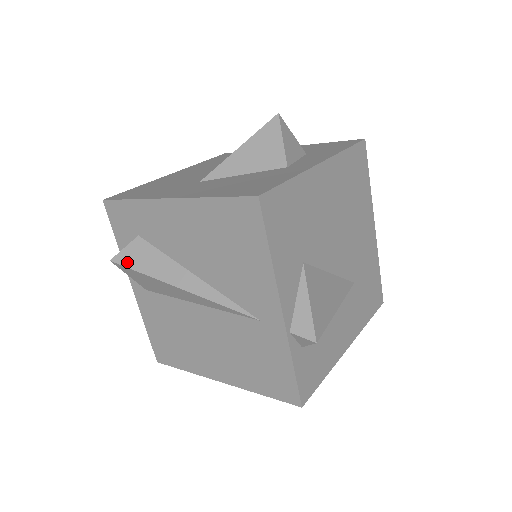
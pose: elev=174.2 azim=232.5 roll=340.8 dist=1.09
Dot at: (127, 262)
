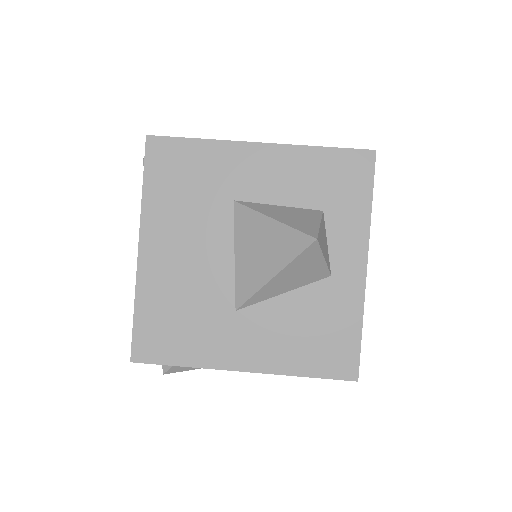
Dot at: (183, 370)
